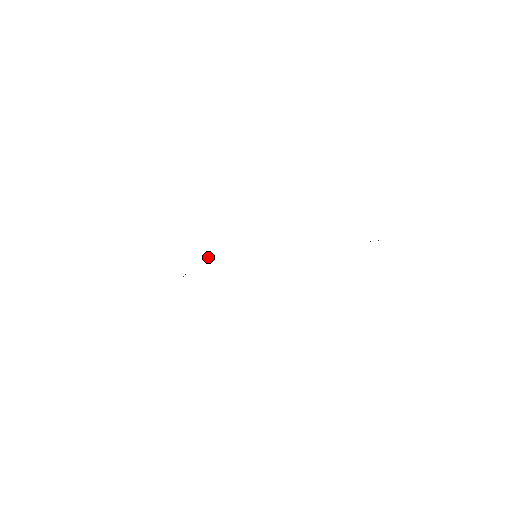
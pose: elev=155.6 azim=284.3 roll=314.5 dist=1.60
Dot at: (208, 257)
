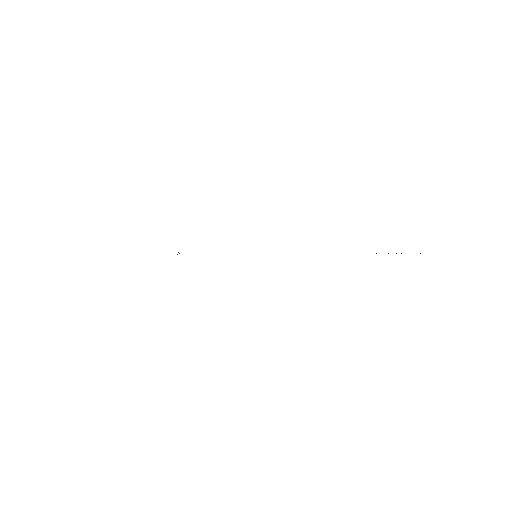
Dot at: occluded
